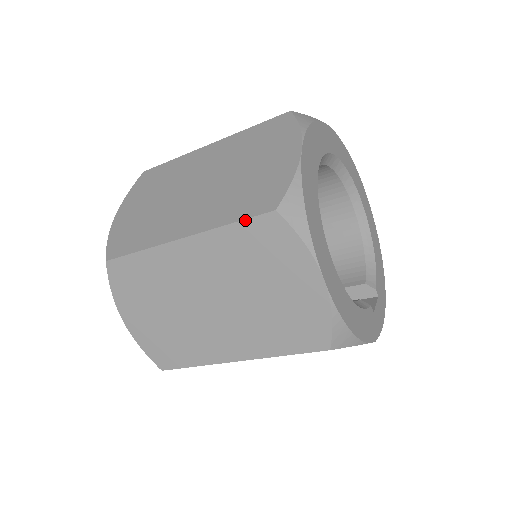
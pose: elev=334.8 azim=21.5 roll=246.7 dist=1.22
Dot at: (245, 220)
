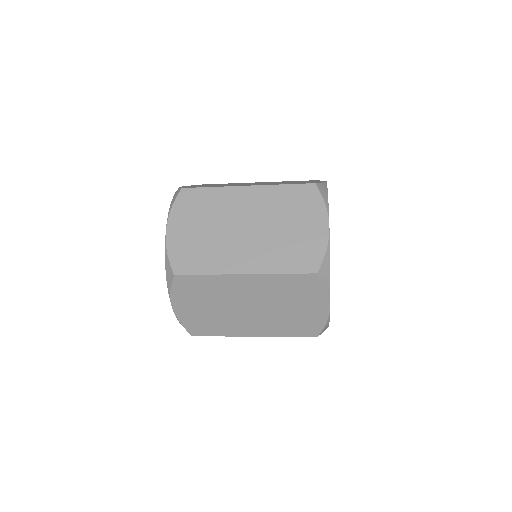
Dot at: (295, 274)
